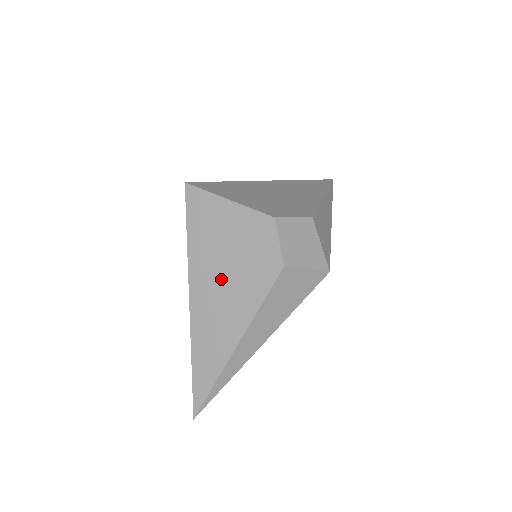
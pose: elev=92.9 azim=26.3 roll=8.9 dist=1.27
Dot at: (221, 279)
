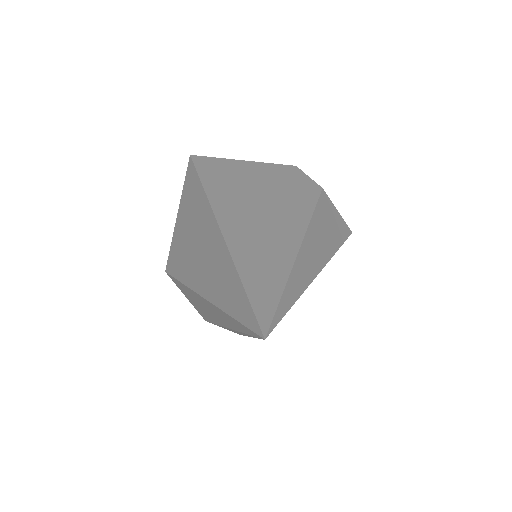
Dot at: (255, 201)
